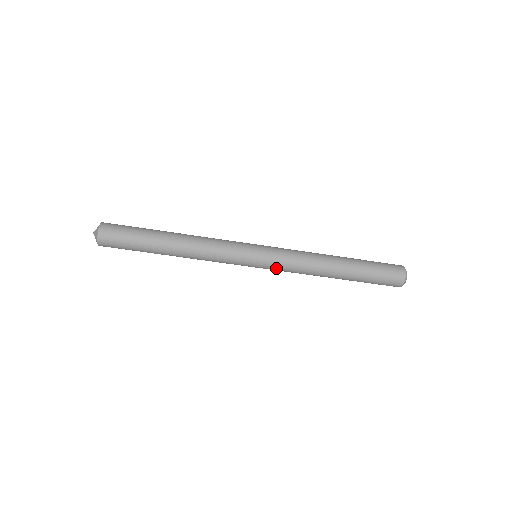
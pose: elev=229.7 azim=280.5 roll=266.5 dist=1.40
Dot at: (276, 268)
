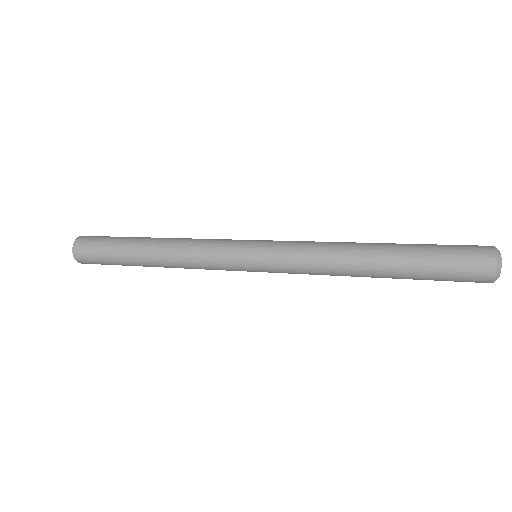
Dot at: (282, 271)
